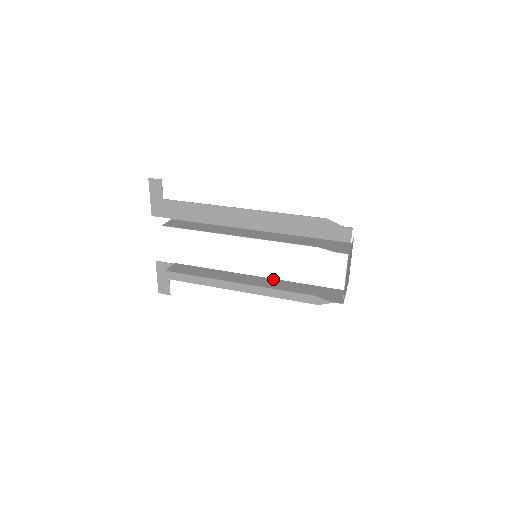
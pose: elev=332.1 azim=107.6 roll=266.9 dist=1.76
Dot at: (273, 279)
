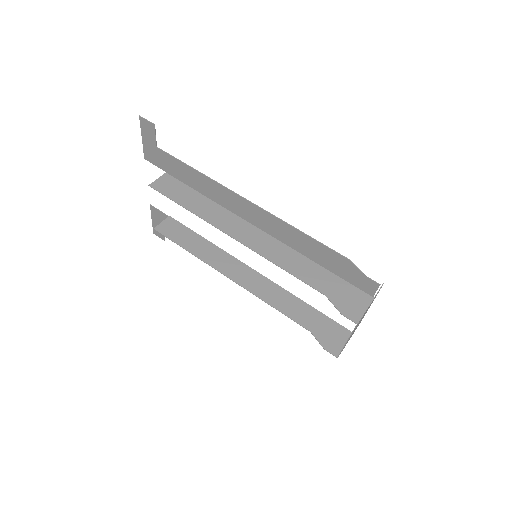
Dot at: (273, 283)
